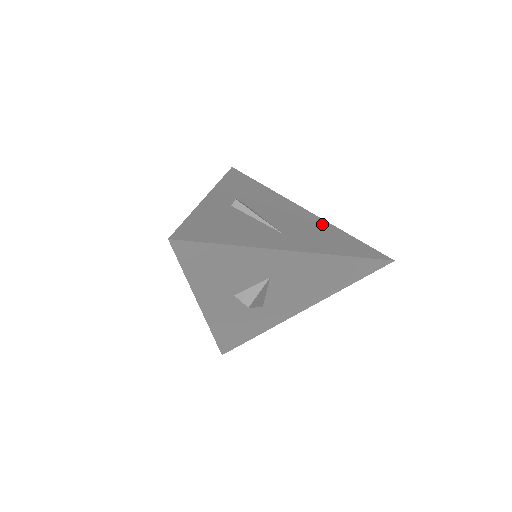
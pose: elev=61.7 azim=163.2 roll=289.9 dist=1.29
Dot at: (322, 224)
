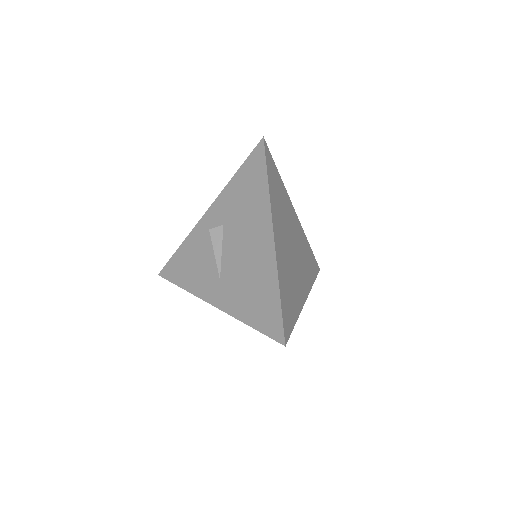
Dot at: (266, 268)
